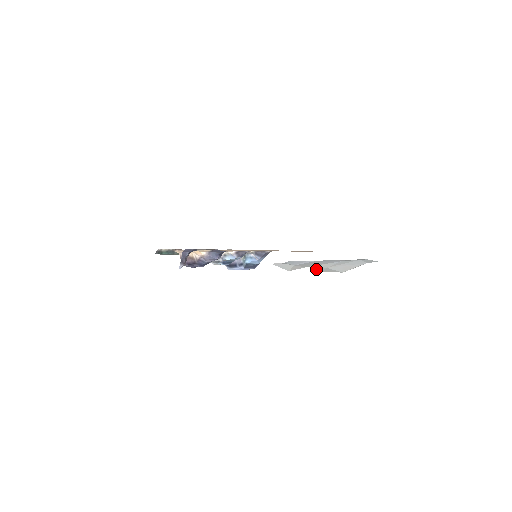
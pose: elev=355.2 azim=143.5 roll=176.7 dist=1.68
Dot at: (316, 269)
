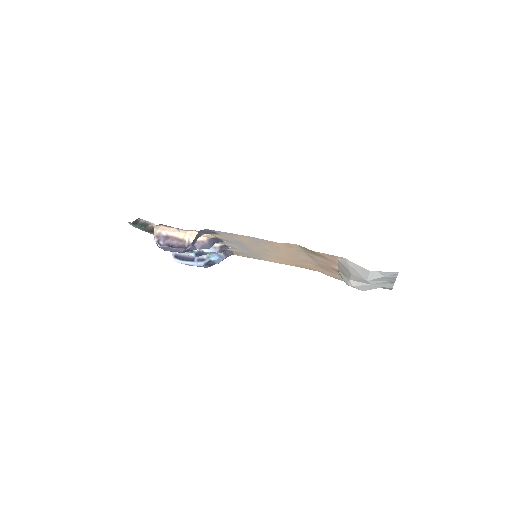
Dot at: (353, 283)
